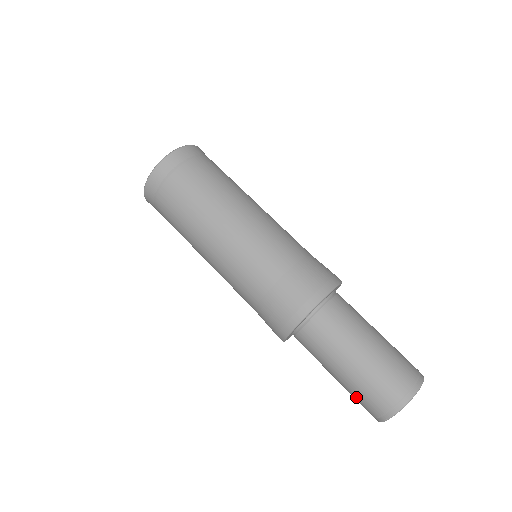
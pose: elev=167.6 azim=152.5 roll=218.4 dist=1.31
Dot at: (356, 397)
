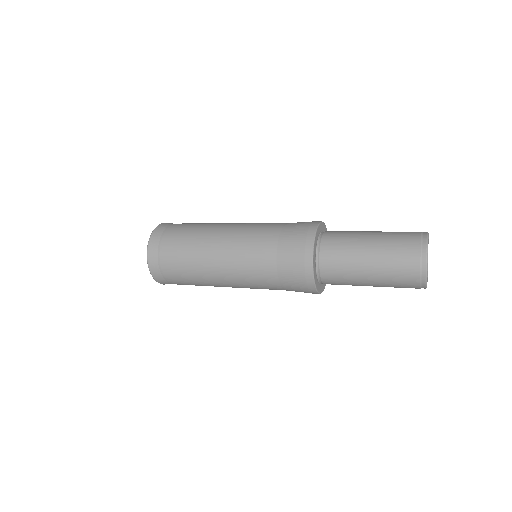
Dot at: (394, 263)
